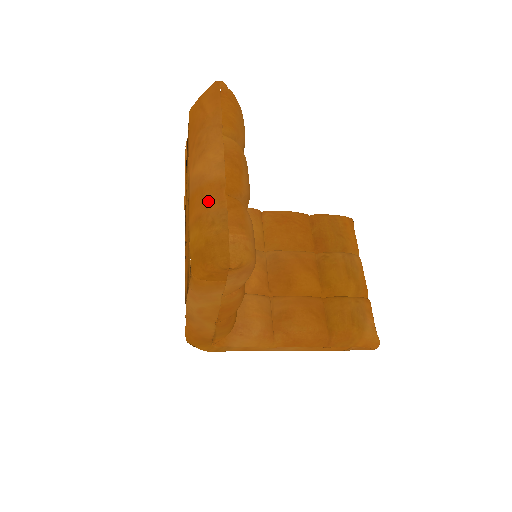
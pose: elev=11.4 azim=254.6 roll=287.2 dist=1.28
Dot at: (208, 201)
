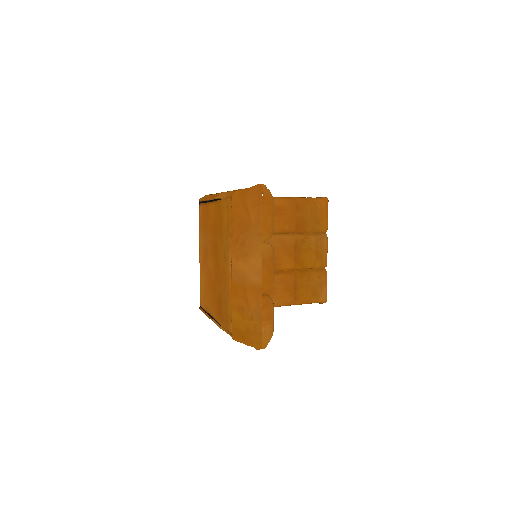
Dot at: (249, 300)
